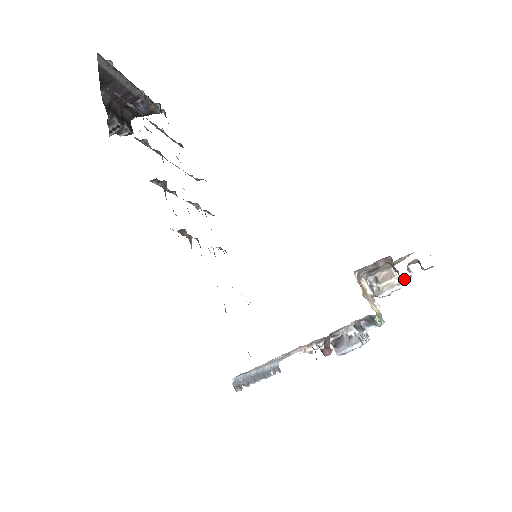
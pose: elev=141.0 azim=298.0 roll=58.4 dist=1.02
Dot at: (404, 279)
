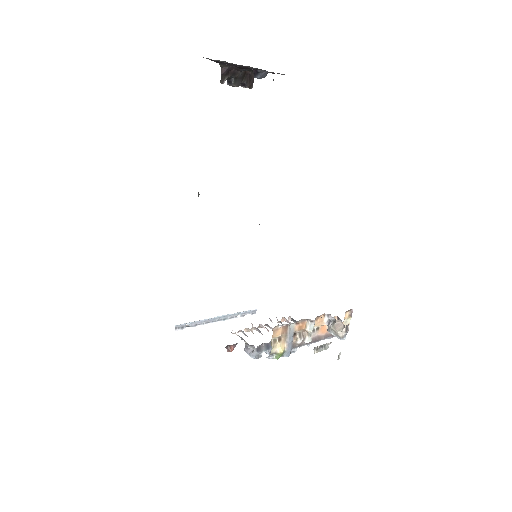
Dot at: occluded
